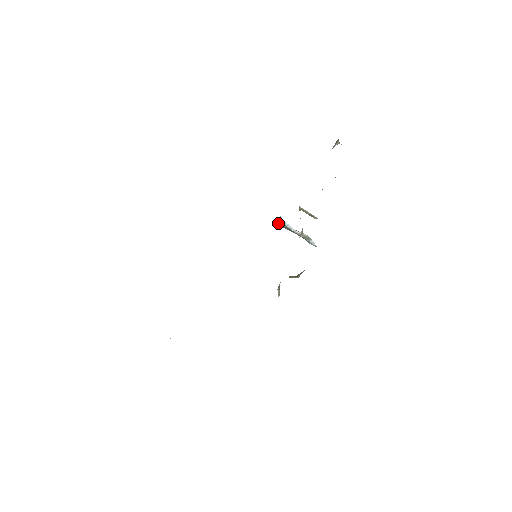
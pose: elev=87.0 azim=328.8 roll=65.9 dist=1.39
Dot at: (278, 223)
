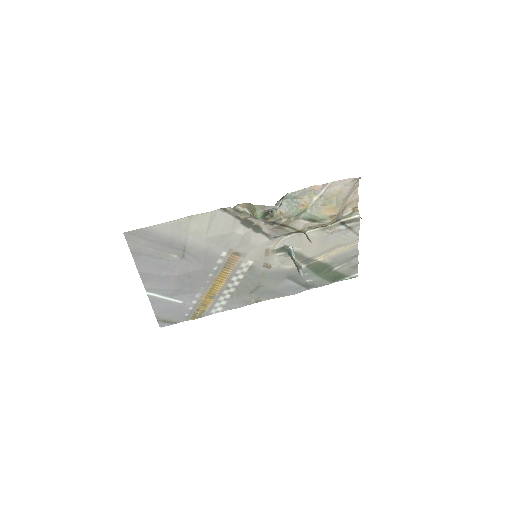
Dot at: (287, 246)
